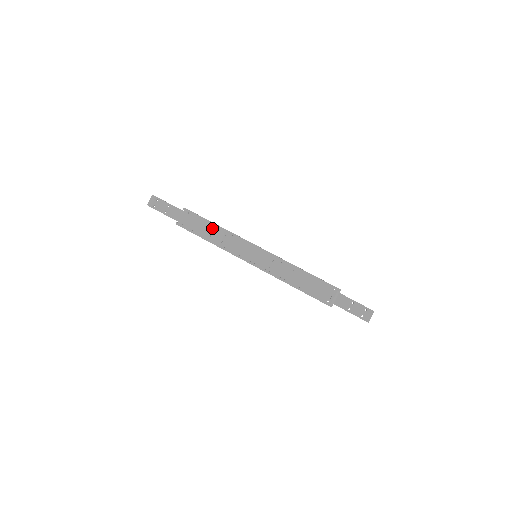
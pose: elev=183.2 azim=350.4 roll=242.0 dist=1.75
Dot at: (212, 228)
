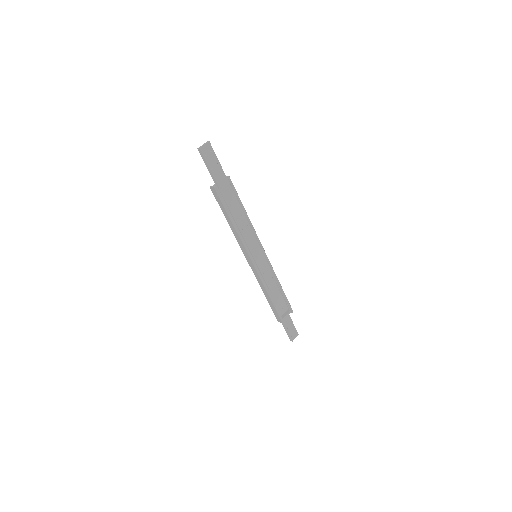
Dot at: (241, 212)
